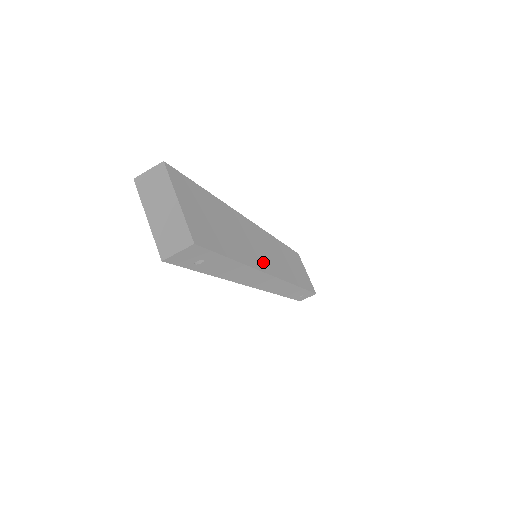
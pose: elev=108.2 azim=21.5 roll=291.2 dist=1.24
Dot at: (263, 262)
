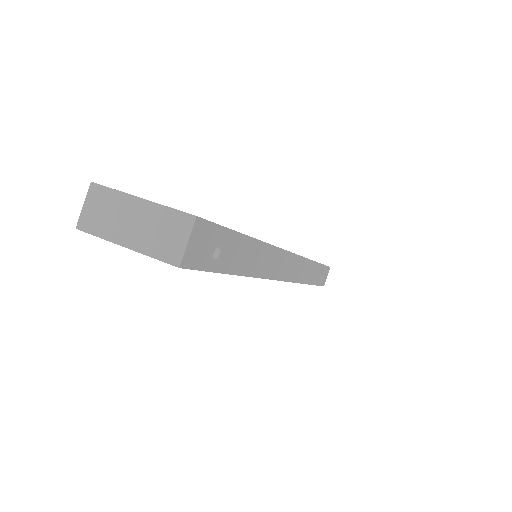
Dot at: occluded
